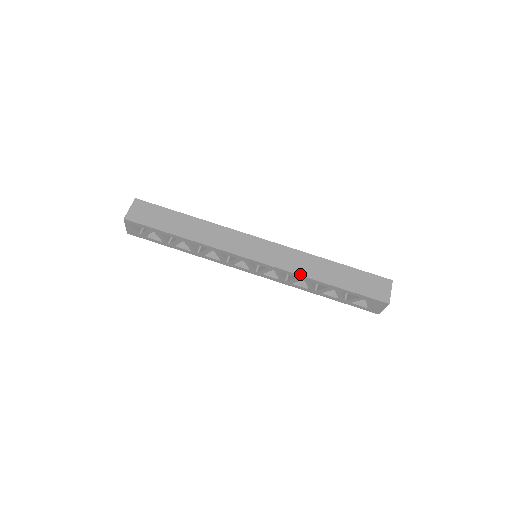
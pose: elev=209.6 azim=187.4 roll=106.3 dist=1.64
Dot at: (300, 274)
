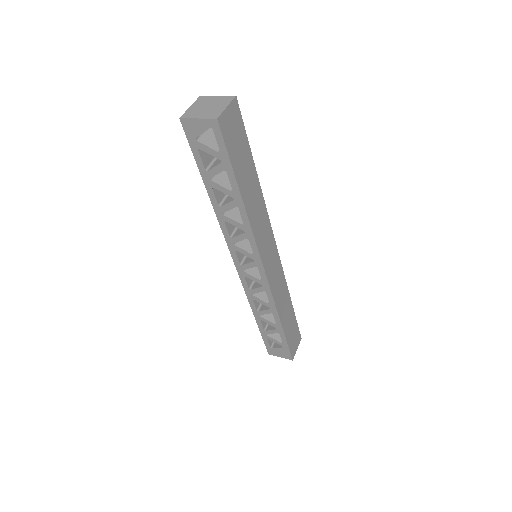
Dot at: (276, 305)
